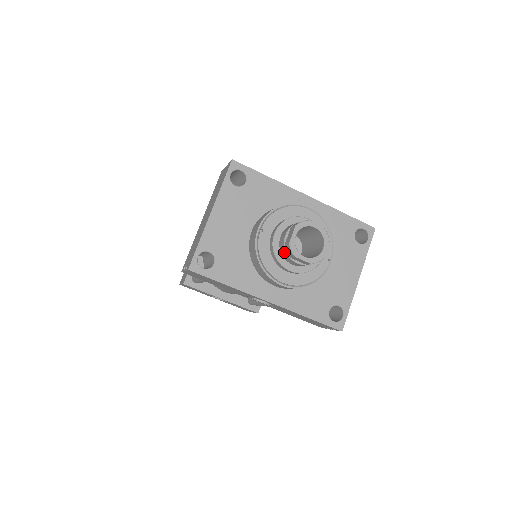
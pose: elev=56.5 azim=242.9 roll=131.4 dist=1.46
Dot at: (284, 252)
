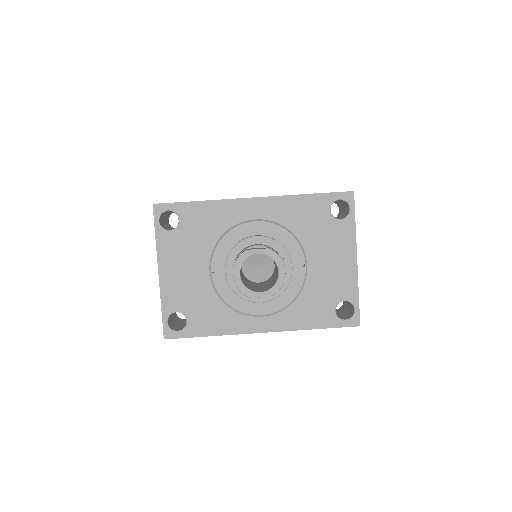
Dot at: occluded
